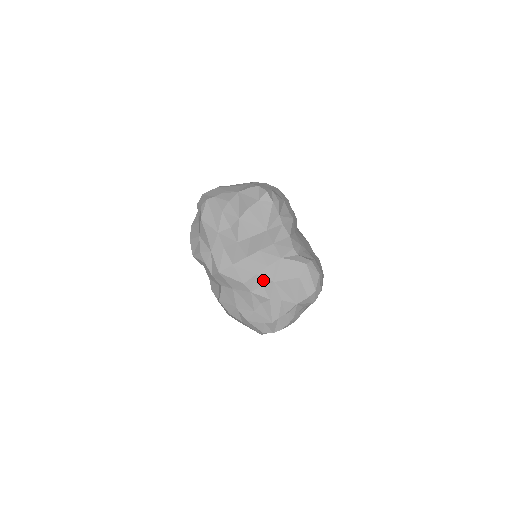
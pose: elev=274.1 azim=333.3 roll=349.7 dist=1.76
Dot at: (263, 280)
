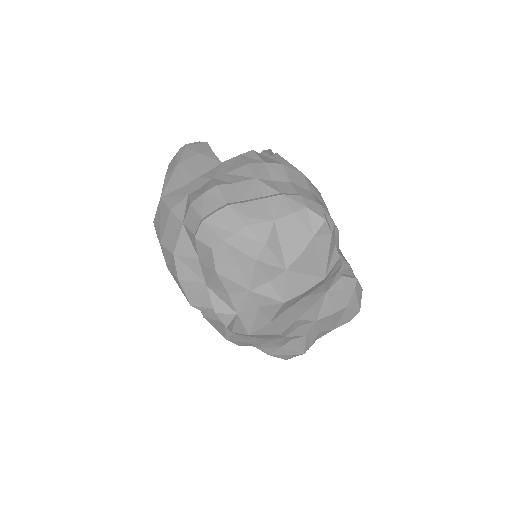
Dot at: (303, 322)
